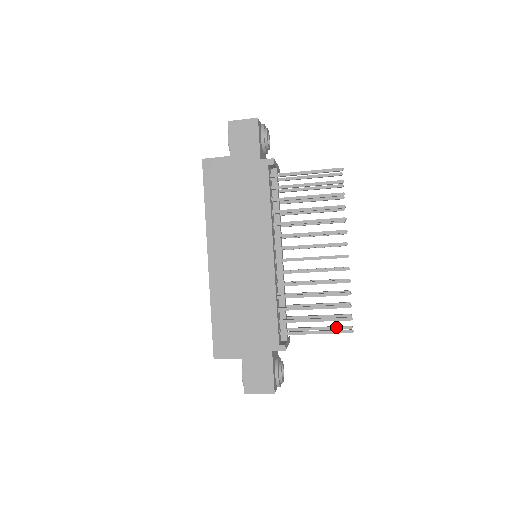
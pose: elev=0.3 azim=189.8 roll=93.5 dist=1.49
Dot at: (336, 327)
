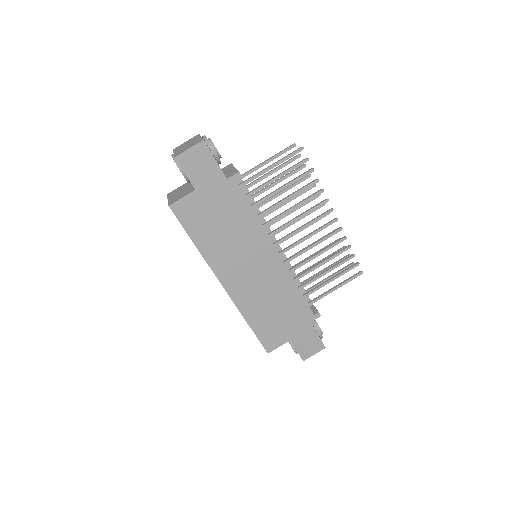
Dot at: (342, 270)
